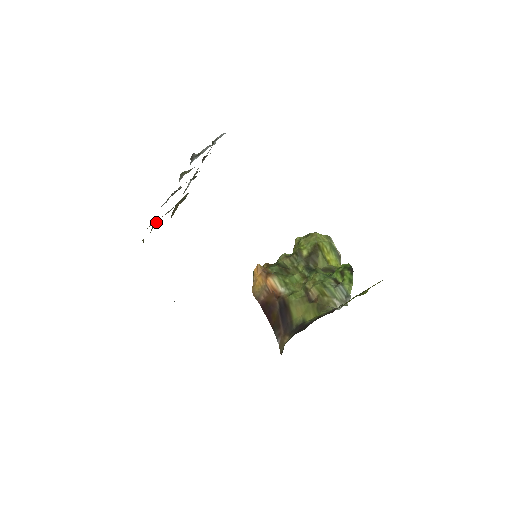
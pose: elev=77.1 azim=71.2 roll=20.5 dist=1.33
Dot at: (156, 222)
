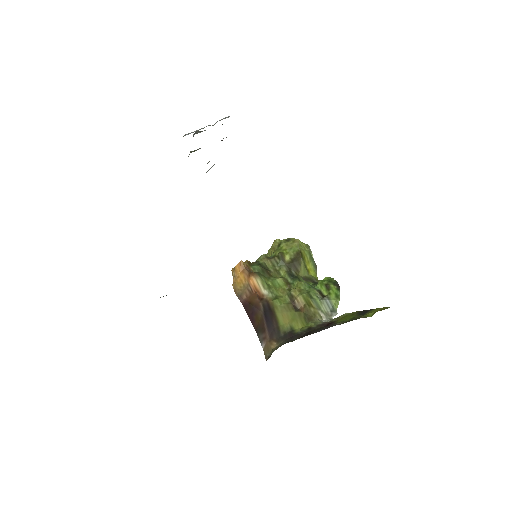
Dot at: occluded
